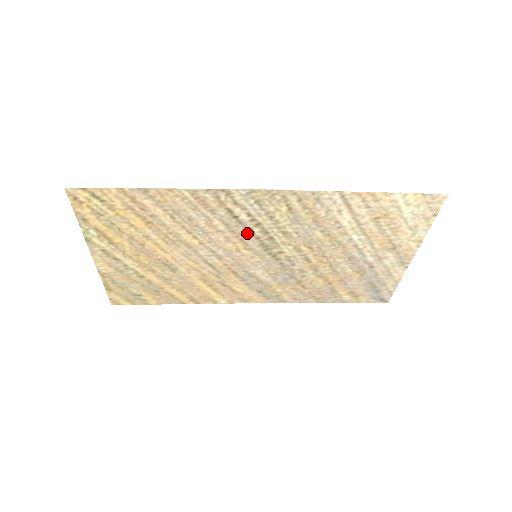
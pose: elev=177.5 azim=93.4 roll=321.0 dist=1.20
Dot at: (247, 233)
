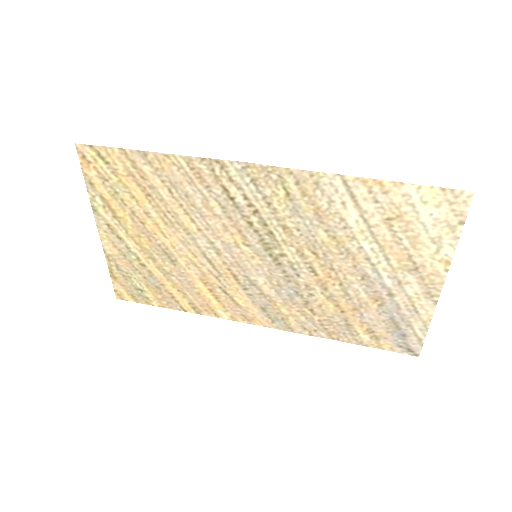
Dot at: (245, 222)
